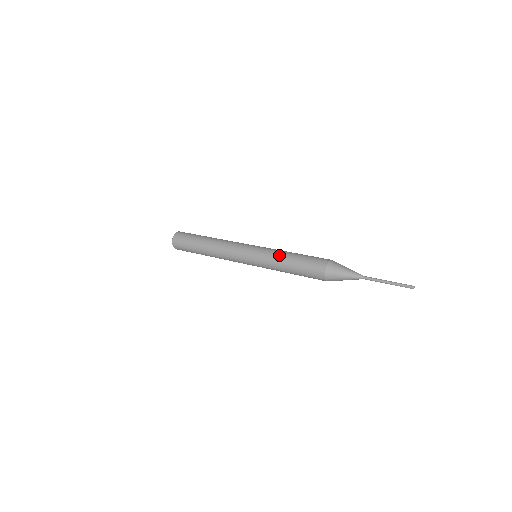
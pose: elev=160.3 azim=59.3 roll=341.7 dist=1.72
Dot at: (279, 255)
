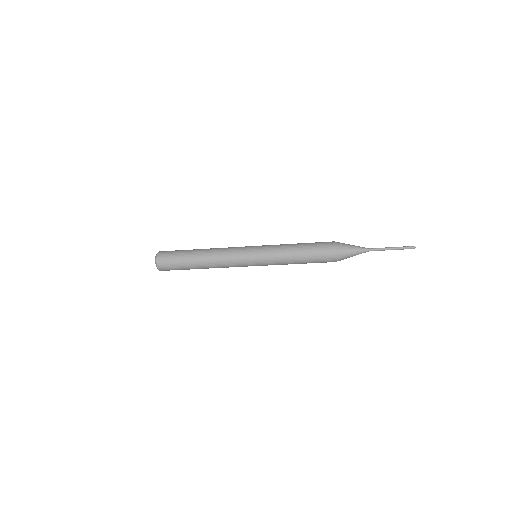
Dot at: (284, 246)
